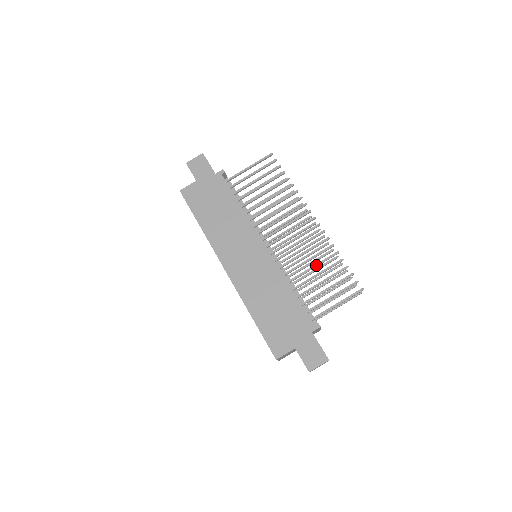
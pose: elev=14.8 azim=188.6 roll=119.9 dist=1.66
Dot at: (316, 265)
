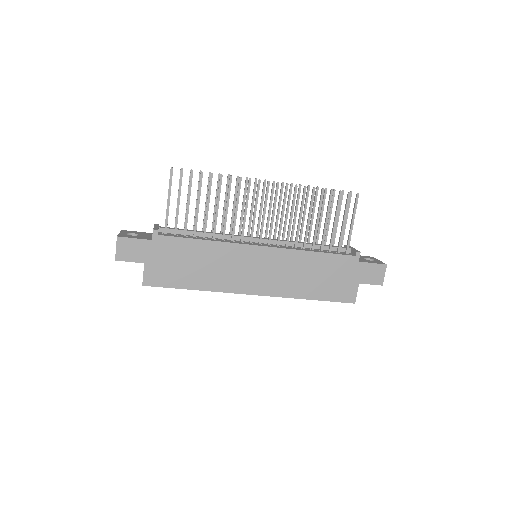
Dot at: (310, 215)
